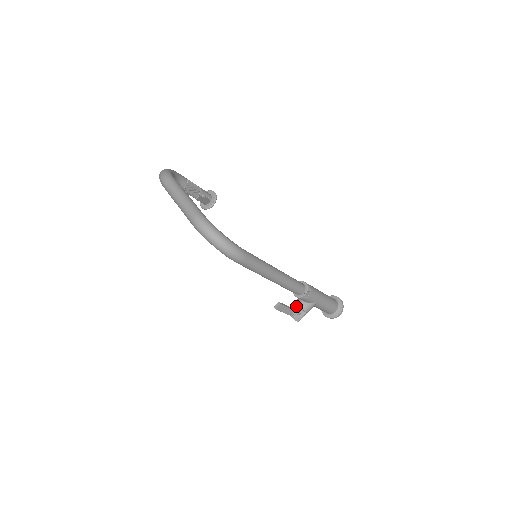
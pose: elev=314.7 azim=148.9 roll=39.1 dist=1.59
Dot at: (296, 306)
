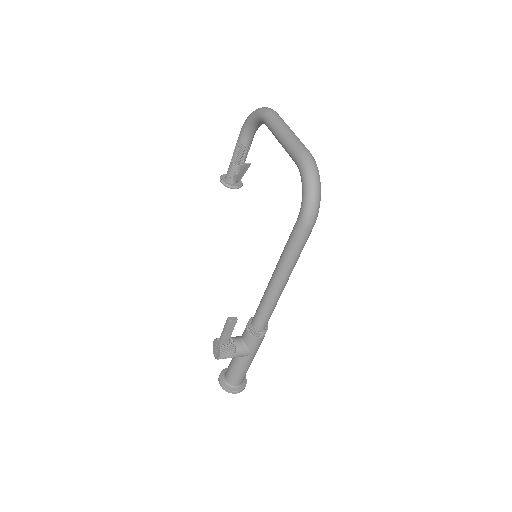
Dot at: (232, 340)
